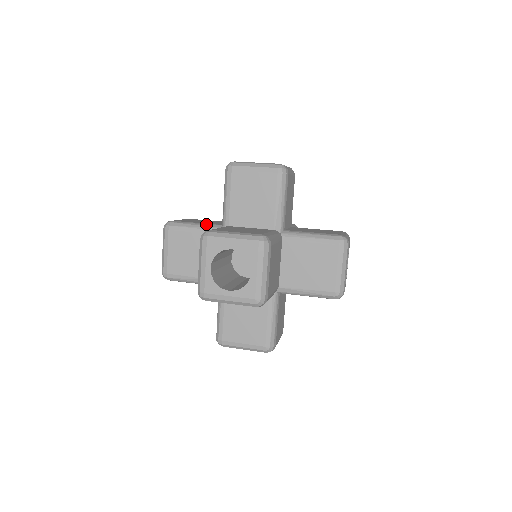
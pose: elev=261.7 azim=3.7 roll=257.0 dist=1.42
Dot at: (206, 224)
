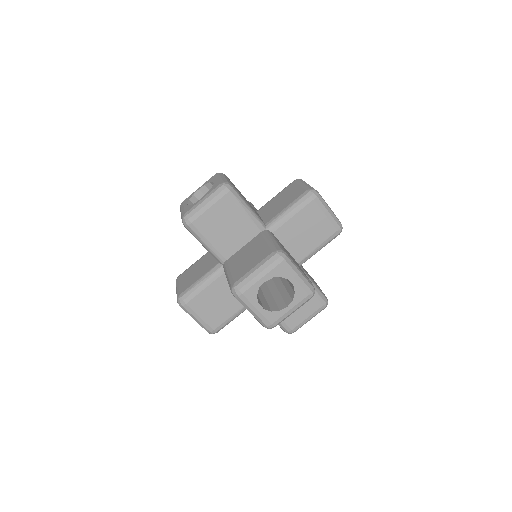
Dot at: (207, 274)
